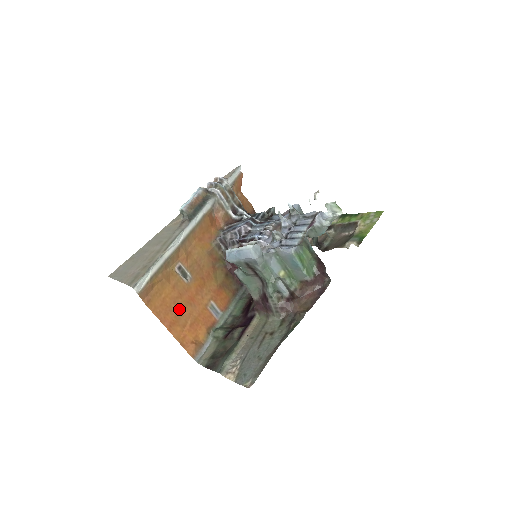
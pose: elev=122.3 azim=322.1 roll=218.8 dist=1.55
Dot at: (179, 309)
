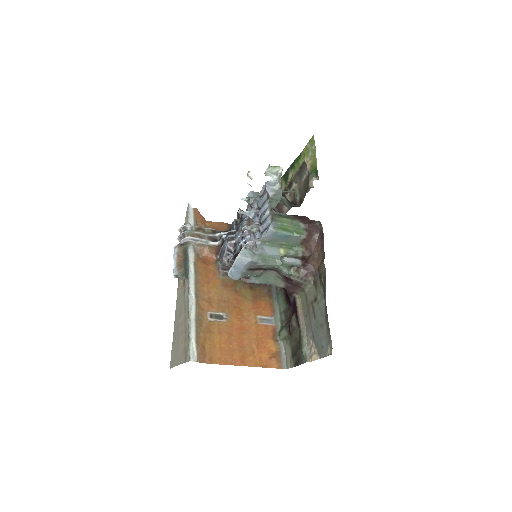
Dot at: (238, 344)
